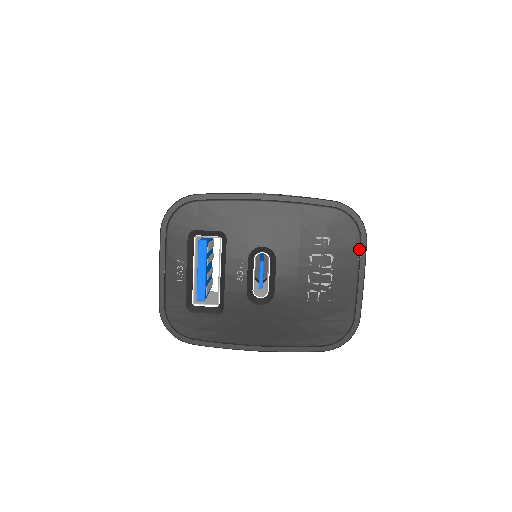
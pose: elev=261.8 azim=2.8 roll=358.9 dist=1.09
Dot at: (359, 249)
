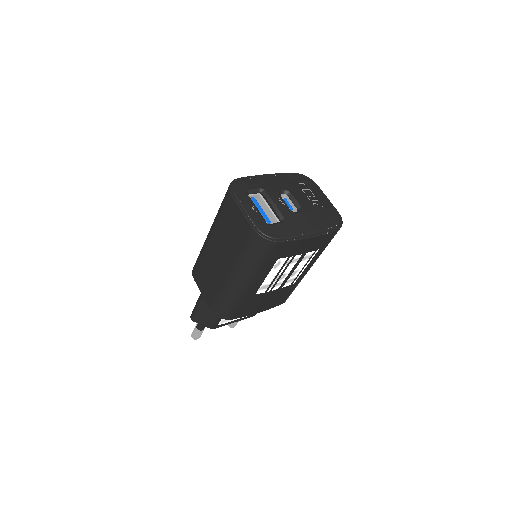
Dot at: (317, 187)
